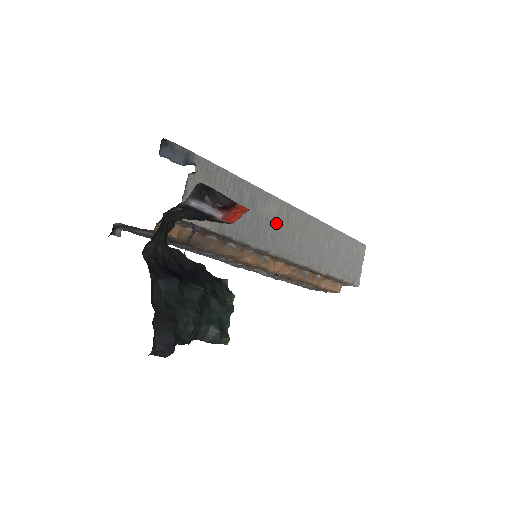
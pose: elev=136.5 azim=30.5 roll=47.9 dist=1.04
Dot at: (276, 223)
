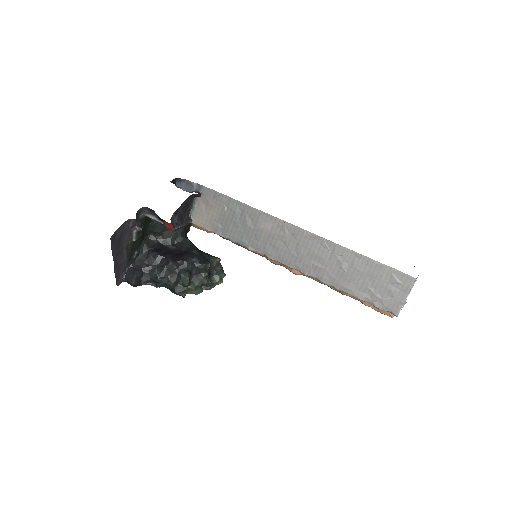
Dot at: (273, 236)
